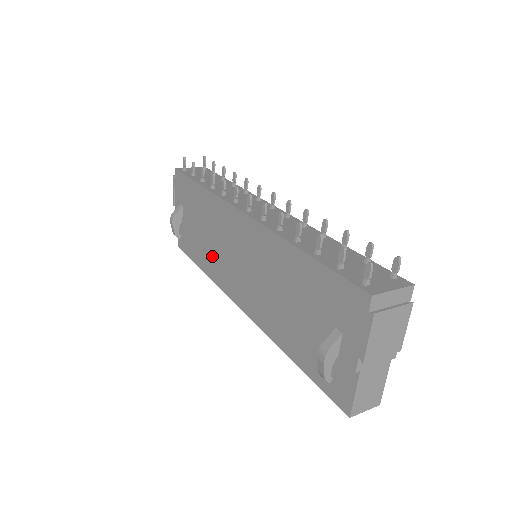
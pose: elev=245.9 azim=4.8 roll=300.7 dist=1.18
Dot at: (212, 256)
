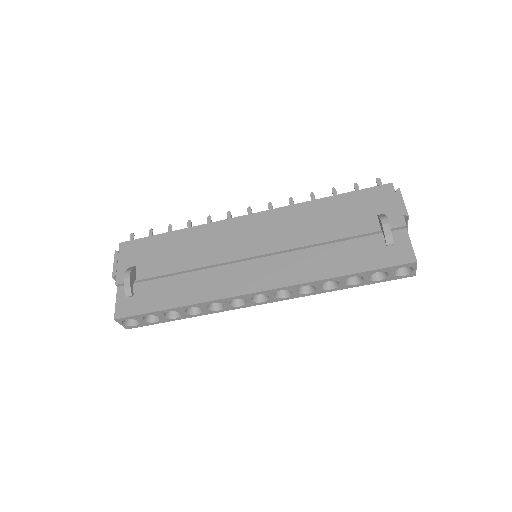
Dot at: (198, 280)
